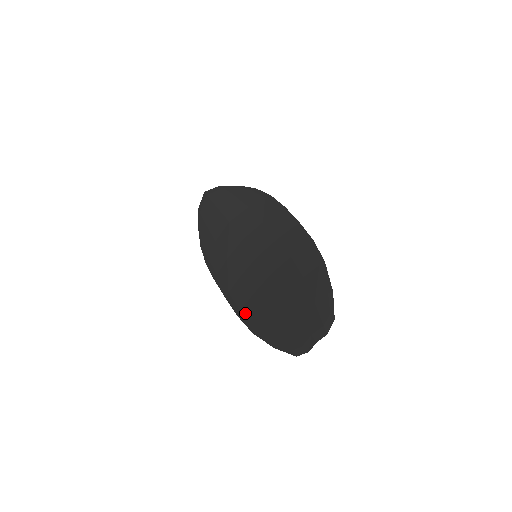
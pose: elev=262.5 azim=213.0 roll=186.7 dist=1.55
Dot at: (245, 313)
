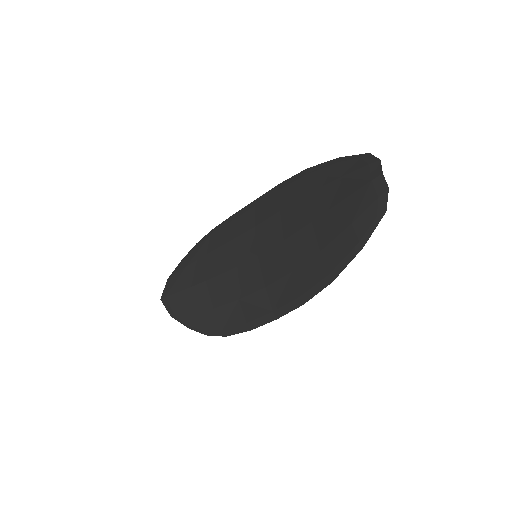
Dot at: (305, 289)
